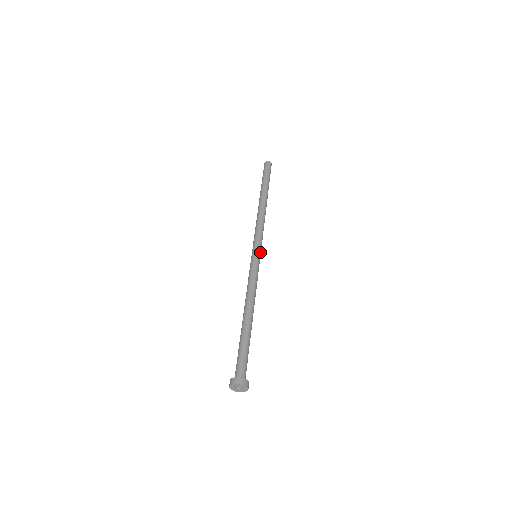
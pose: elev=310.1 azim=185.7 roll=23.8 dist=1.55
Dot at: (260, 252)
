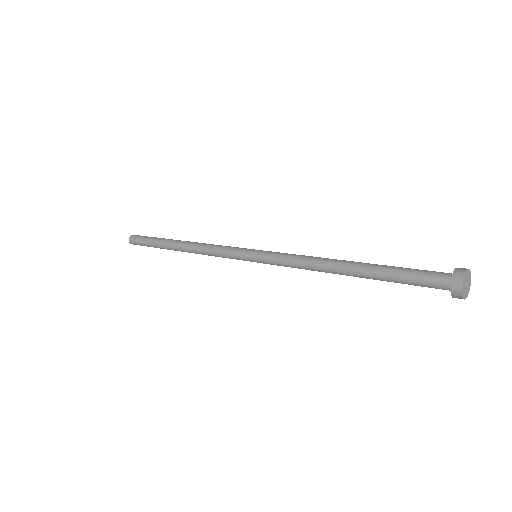
Dot at: (254, 250)
